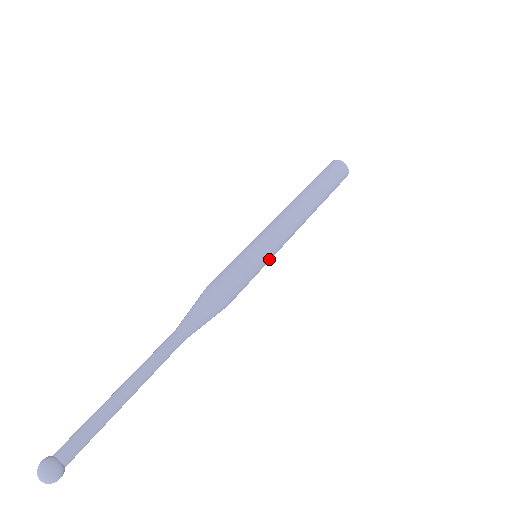
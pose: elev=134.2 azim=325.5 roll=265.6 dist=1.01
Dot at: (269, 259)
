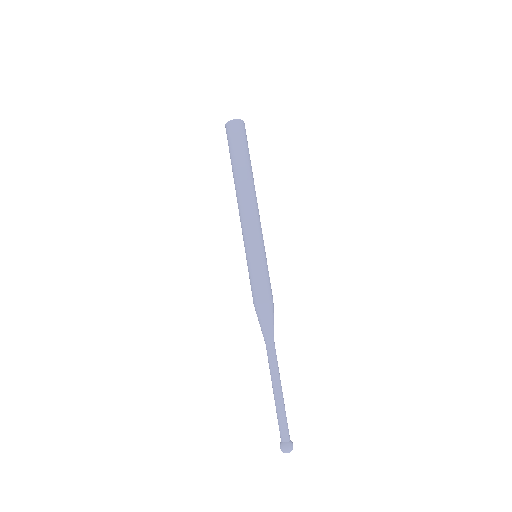
Dot at: (261, 251)
